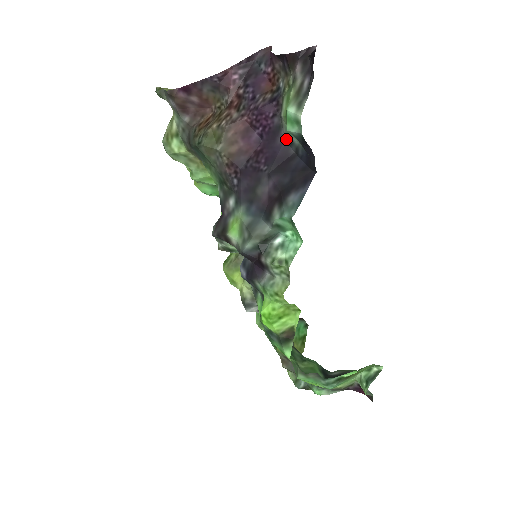
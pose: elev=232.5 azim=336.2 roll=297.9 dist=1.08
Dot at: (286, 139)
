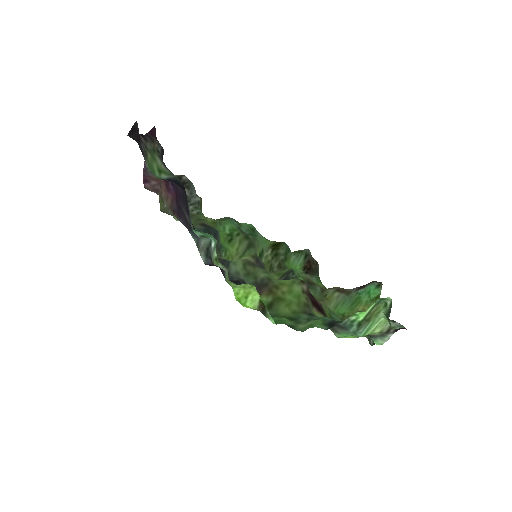
Dot at: occluded
